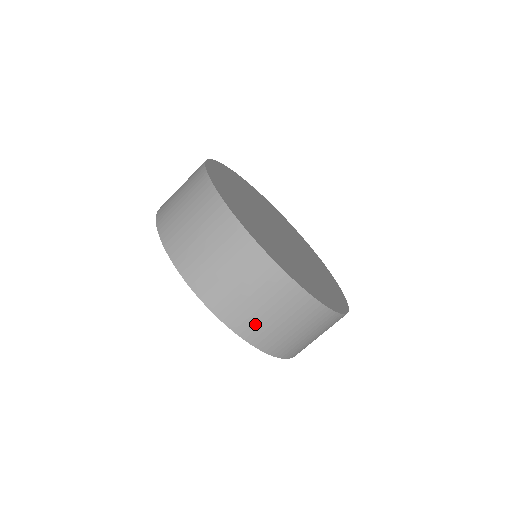
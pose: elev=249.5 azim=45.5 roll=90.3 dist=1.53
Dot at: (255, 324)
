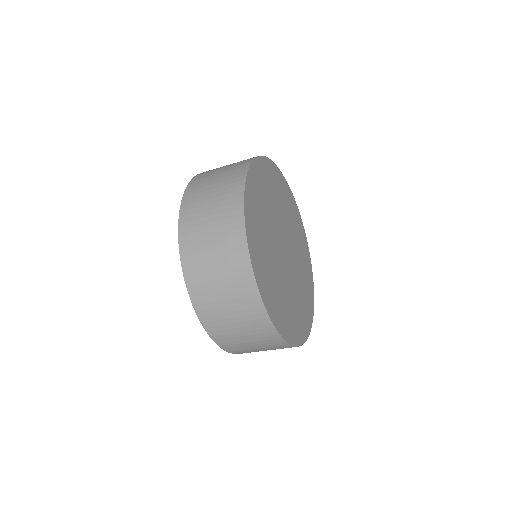
Dot at: occluded
